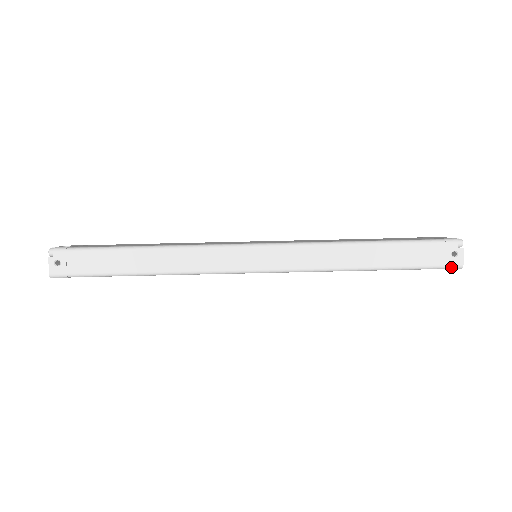
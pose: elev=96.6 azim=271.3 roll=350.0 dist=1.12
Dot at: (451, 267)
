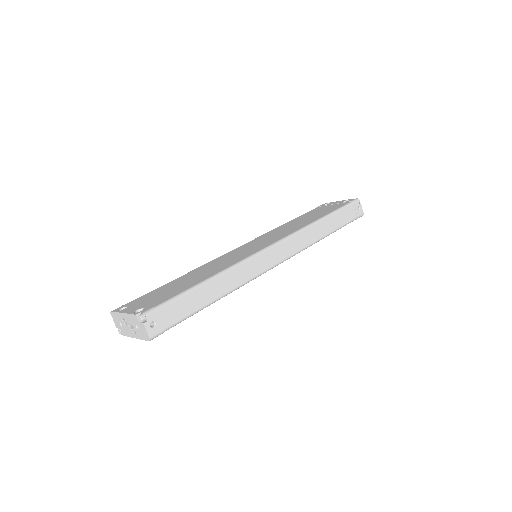
Dot at: (359, 217)
